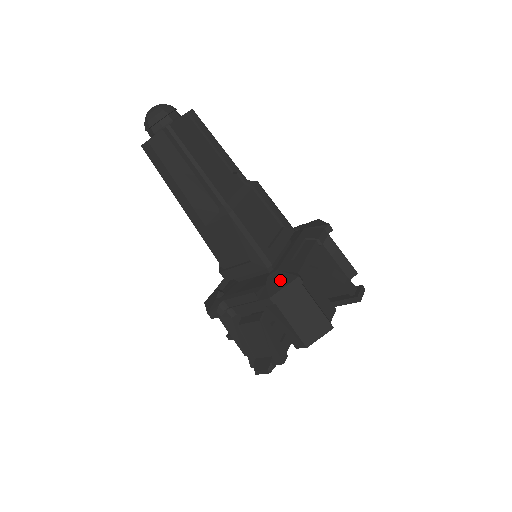
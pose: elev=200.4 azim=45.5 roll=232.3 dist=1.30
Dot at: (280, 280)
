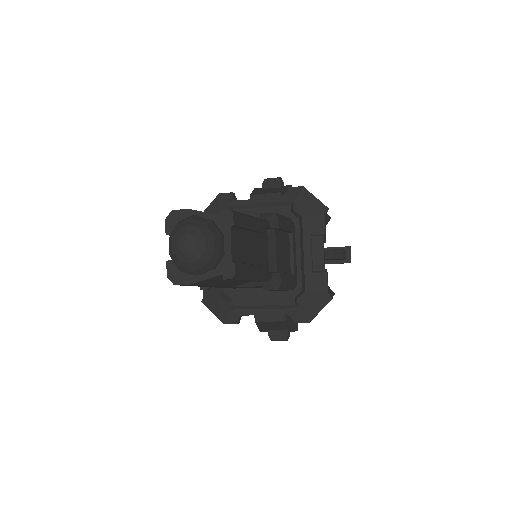
Dot at: (314, 304)
